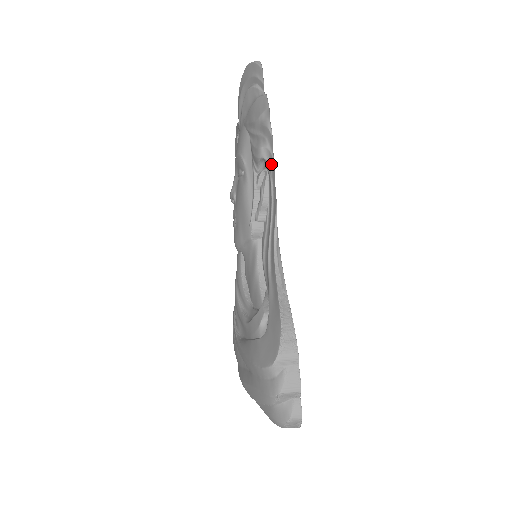
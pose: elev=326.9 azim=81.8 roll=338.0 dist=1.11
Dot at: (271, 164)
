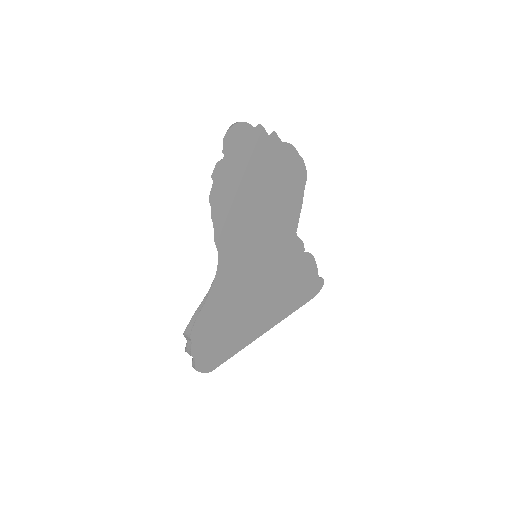
Dot at: (214, 214)
